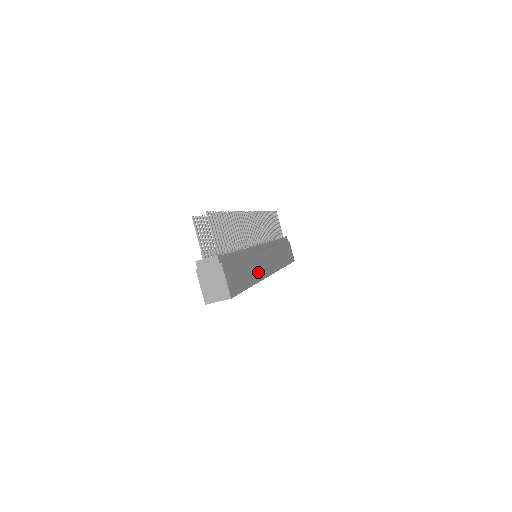
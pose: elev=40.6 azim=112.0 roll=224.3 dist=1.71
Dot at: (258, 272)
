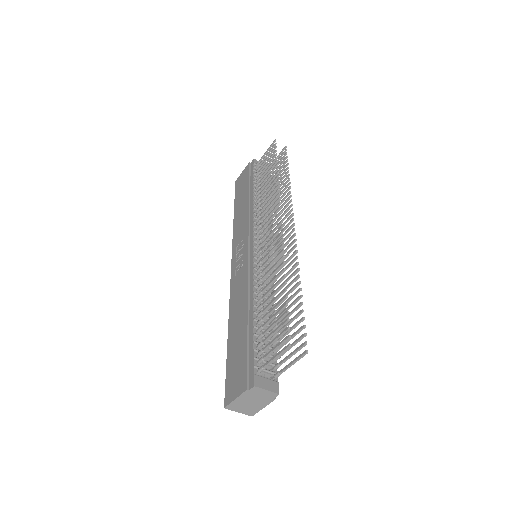
Dot at: occluded
